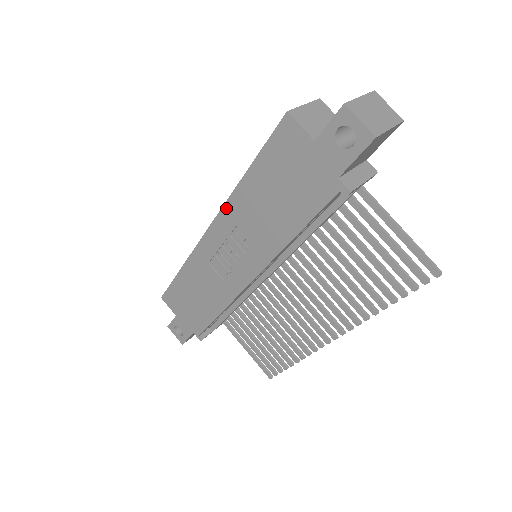
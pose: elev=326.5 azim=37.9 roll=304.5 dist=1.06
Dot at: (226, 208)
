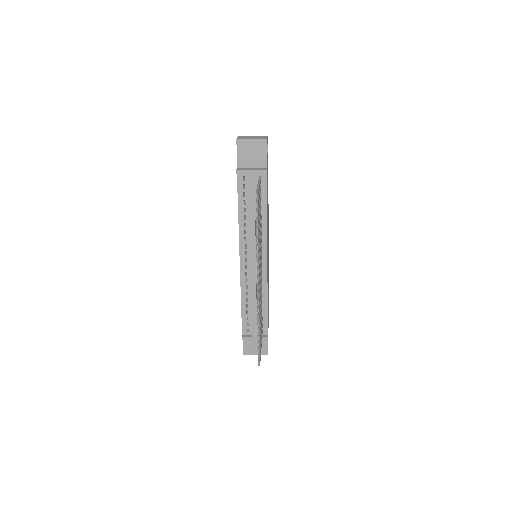
Dot at: occluded
